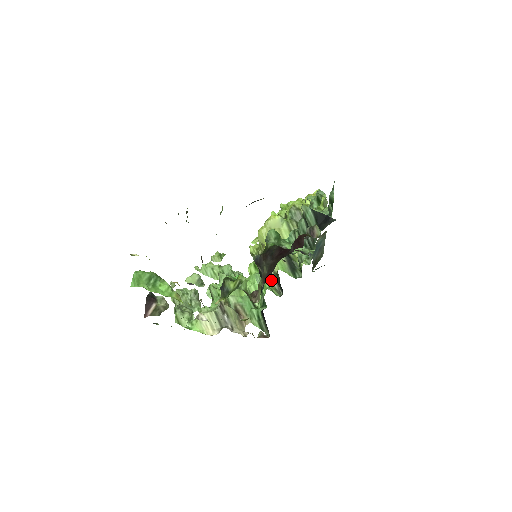
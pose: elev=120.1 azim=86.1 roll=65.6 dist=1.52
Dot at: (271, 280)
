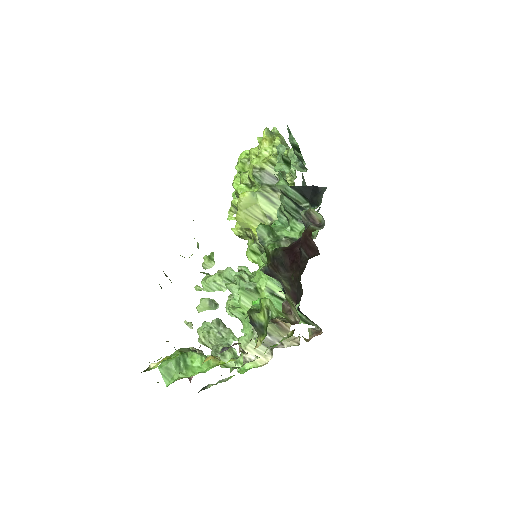
Dot at: occluded
